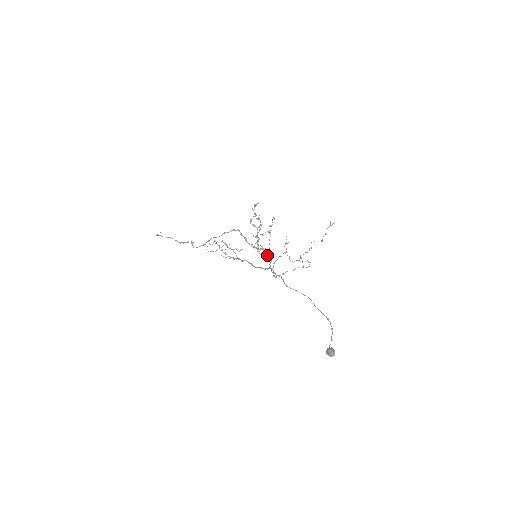
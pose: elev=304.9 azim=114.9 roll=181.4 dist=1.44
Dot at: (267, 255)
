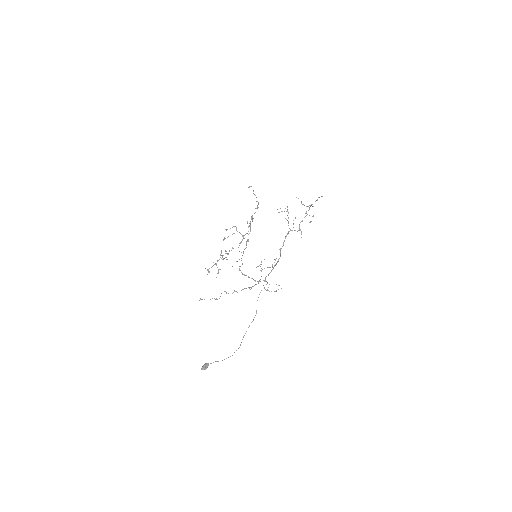
Dot at: (239, 268)
